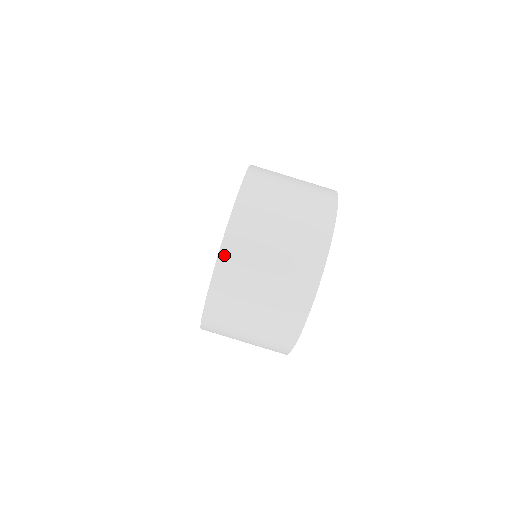
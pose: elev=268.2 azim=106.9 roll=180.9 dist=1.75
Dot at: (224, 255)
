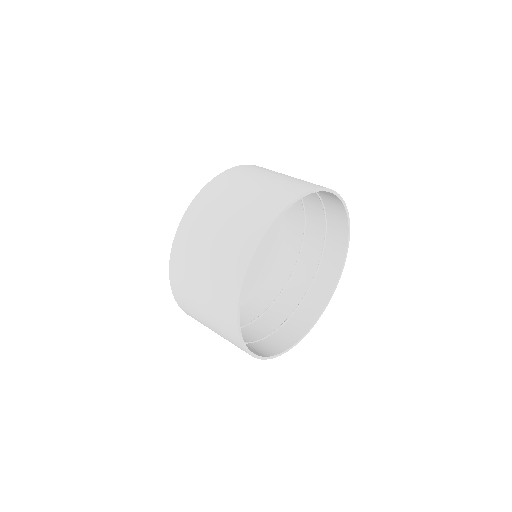
Dot at: (234, 170)
